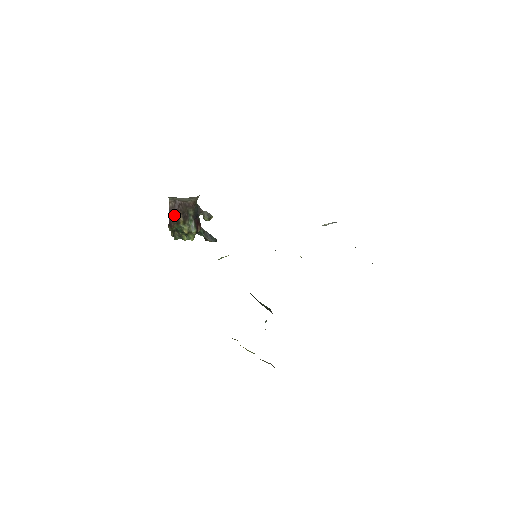
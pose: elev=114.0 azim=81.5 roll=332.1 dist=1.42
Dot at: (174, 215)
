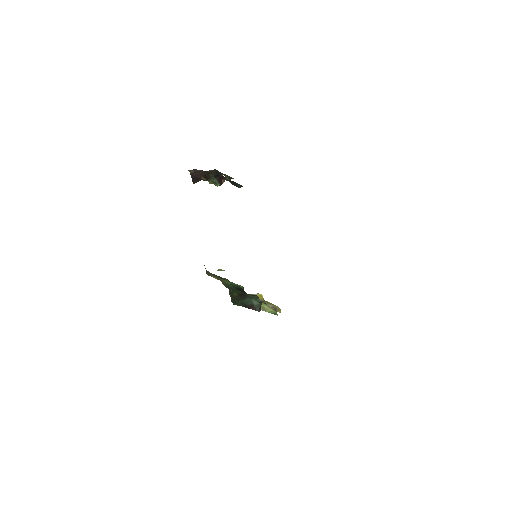
Dot at: (196, 177)
